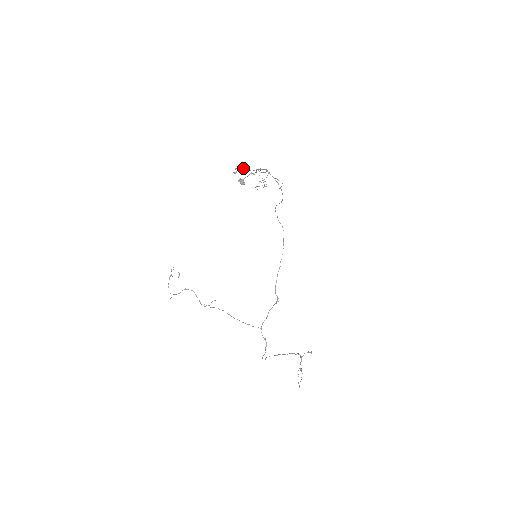
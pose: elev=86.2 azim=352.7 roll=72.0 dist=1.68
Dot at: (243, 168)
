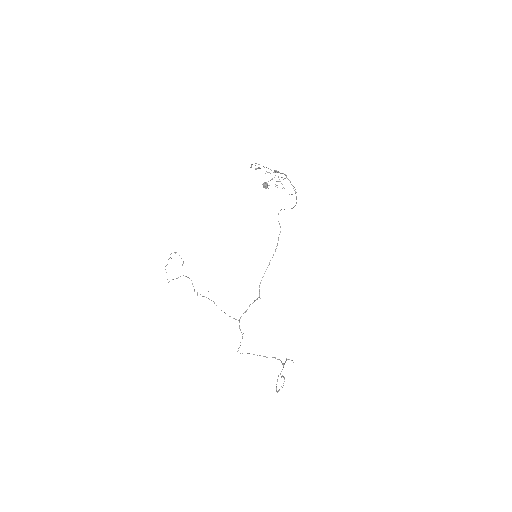
Dot at: occluded
